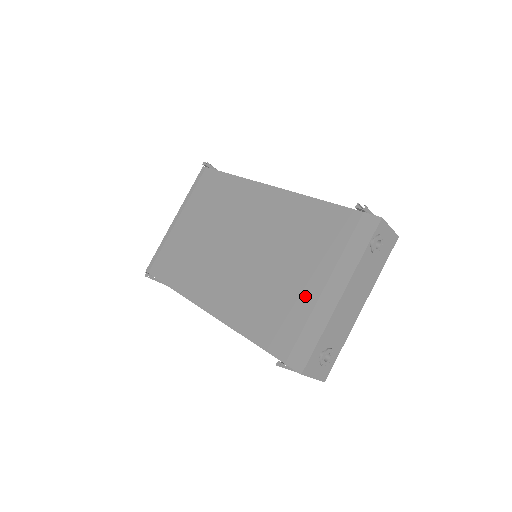
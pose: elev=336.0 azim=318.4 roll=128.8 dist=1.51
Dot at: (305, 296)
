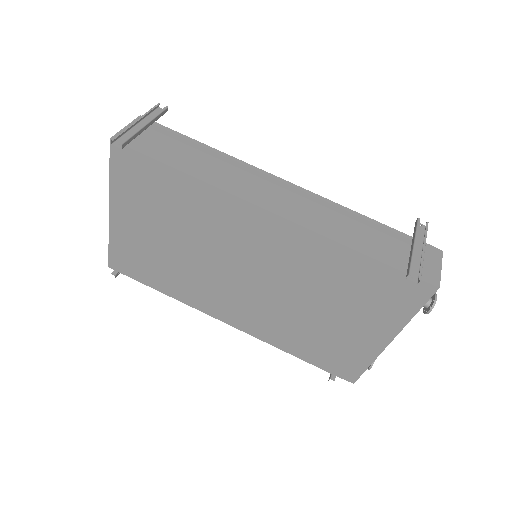
Dot at: (347, 336)
